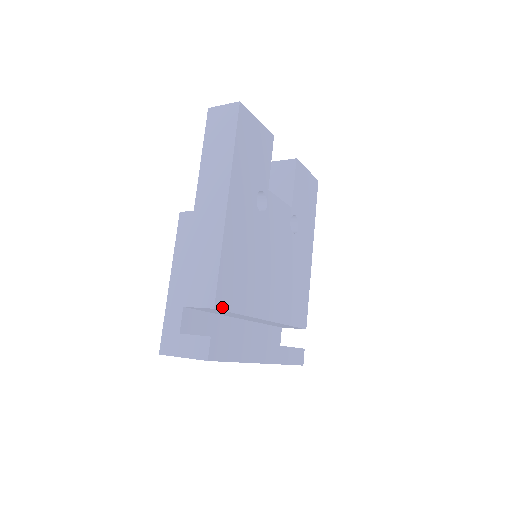
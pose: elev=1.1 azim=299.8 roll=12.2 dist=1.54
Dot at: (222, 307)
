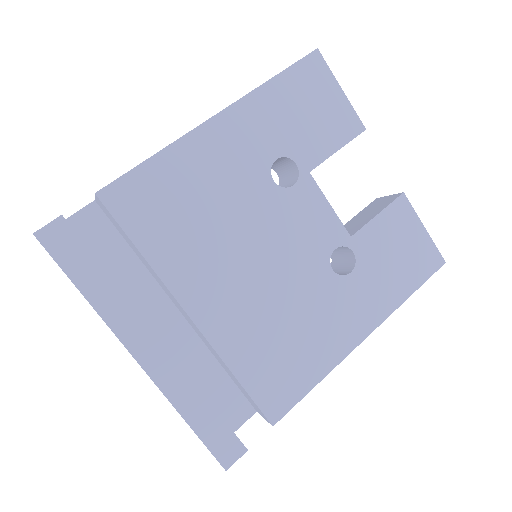
Dot at: (111, 206)
